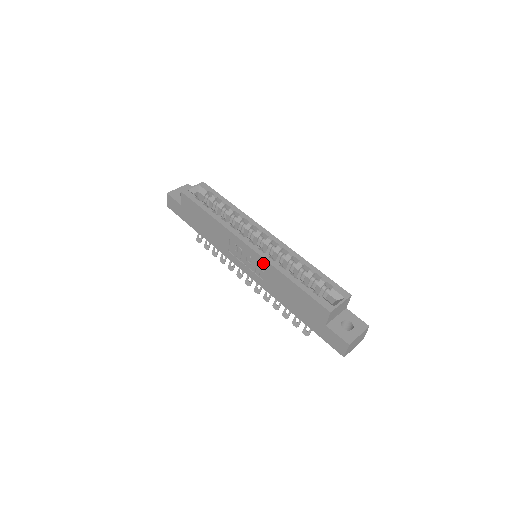
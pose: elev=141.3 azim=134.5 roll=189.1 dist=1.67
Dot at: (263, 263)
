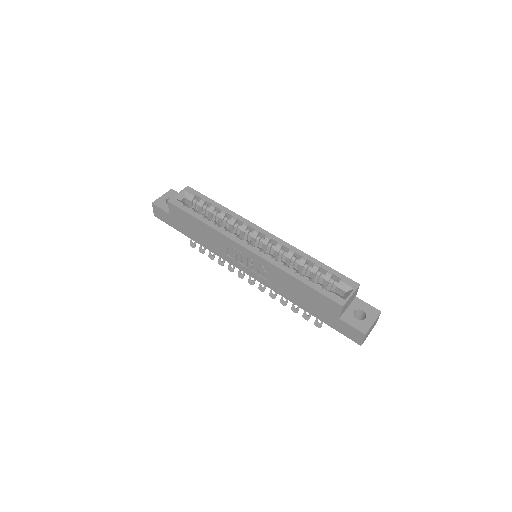
Dot at: (266, 265)
